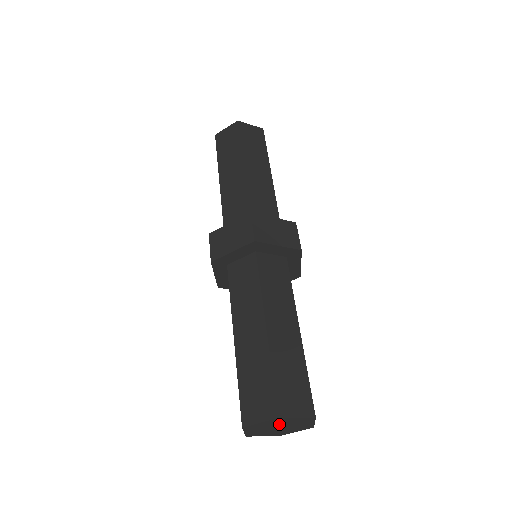
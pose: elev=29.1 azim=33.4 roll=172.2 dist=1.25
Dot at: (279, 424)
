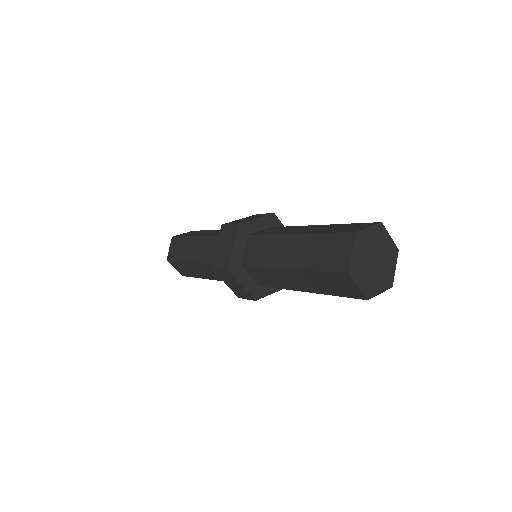
Dot at: (377, 248)
